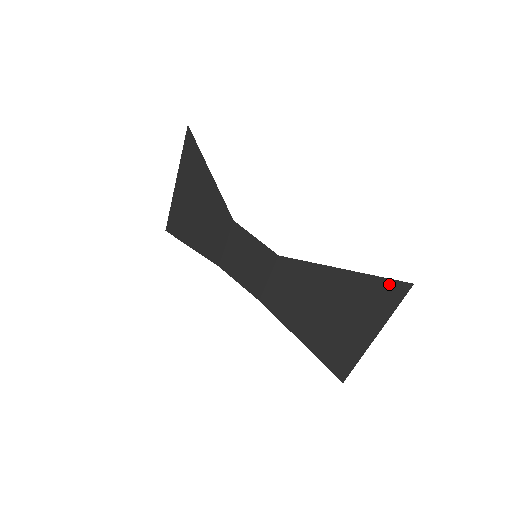
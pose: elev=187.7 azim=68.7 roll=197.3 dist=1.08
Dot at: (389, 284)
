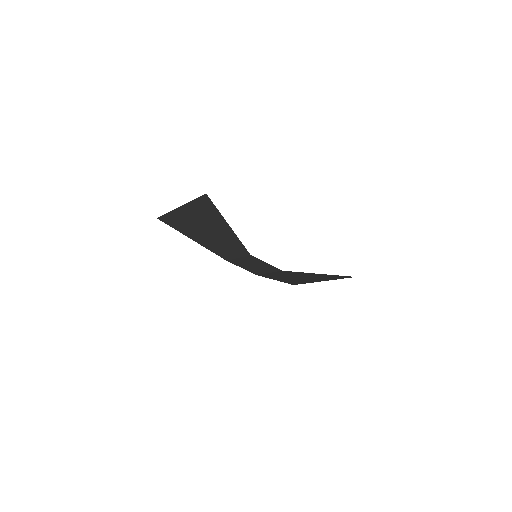
Dot at: (343, 276)
